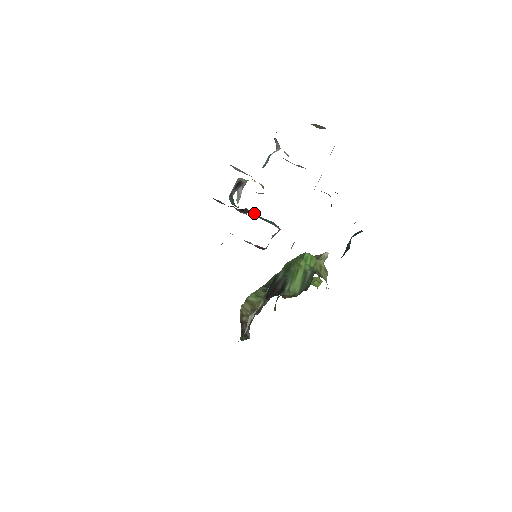
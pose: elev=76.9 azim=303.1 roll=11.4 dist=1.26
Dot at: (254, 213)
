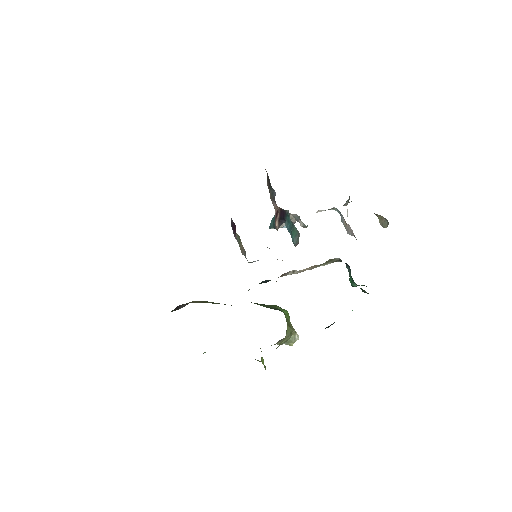
Dot at: (289, 223)
